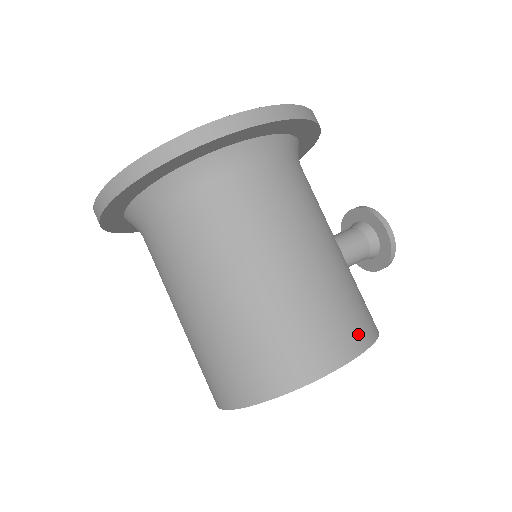
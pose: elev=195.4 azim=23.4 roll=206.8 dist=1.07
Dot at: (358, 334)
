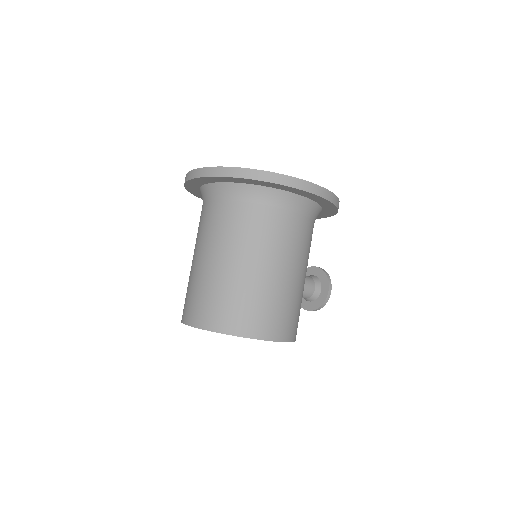
Dot at: (291, 331)
